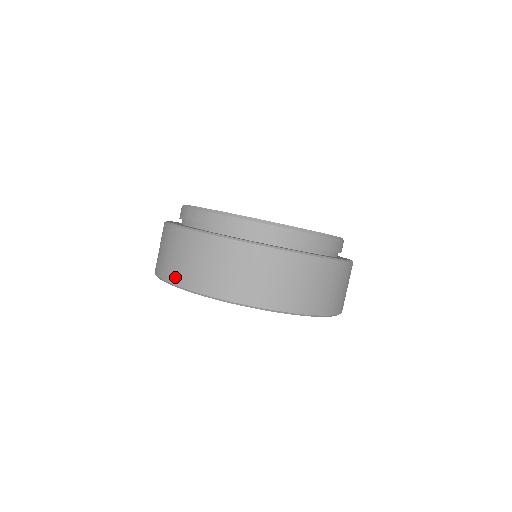
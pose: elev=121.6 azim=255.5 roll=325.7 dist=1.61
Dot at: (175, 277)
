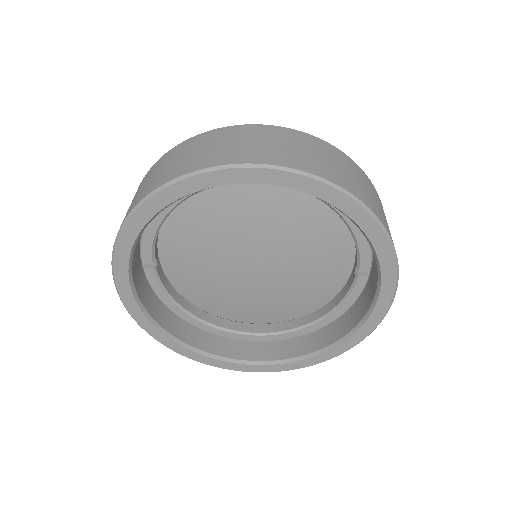
Dot at: (161, 180)
